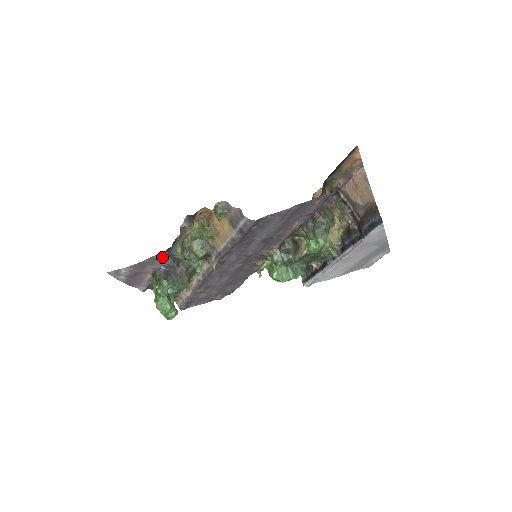
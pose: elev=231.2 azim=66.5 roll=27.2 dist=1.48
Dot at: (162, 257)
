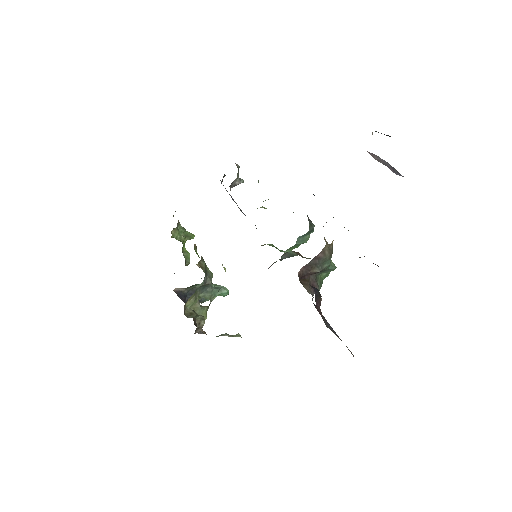
Dot at: occluded
